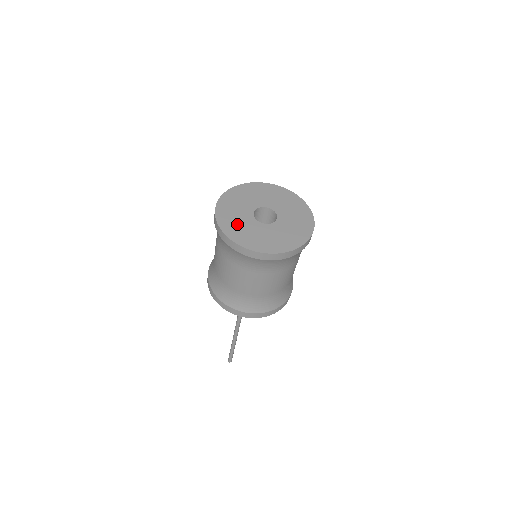
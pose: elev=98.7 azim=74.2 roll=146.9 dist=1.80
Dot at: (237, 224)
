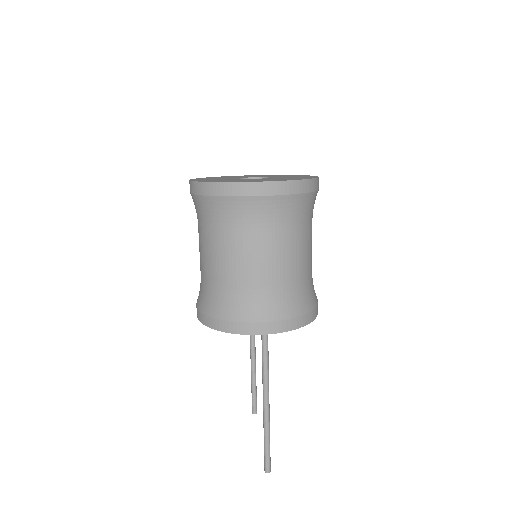
Dot at: (226, 180)
